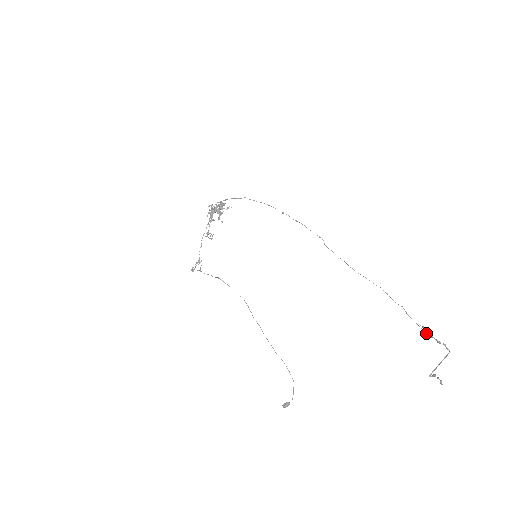
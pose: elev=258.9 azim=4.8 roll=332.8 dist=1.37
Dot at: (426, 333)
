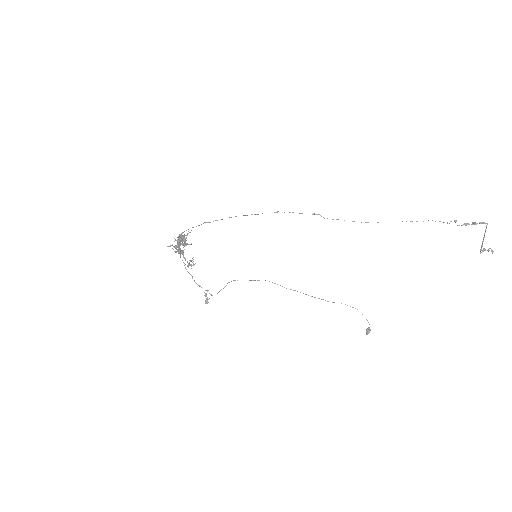
Dot at: (461, 225)
